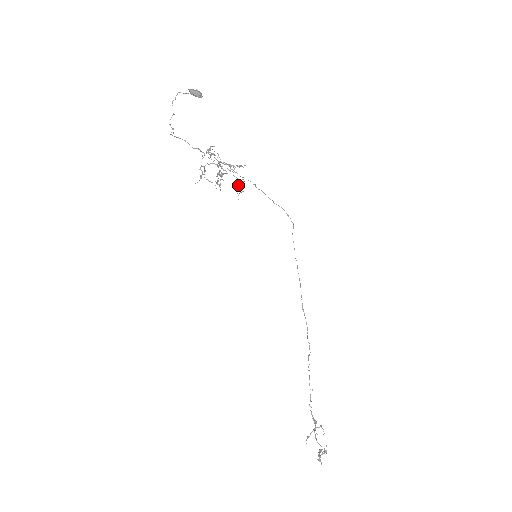
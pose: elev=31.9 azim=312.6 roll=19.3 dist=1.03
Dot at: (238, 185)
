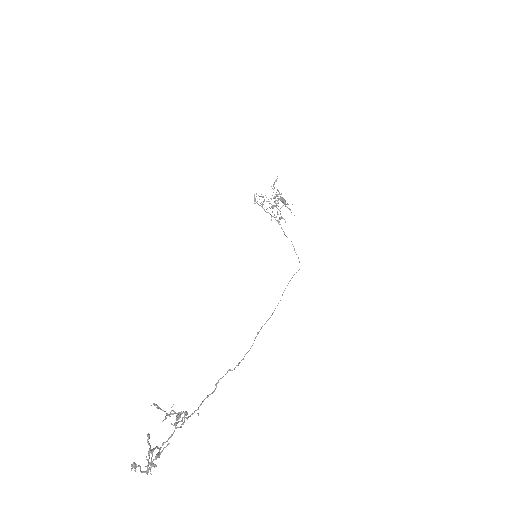
Dot at: (280, 217)
